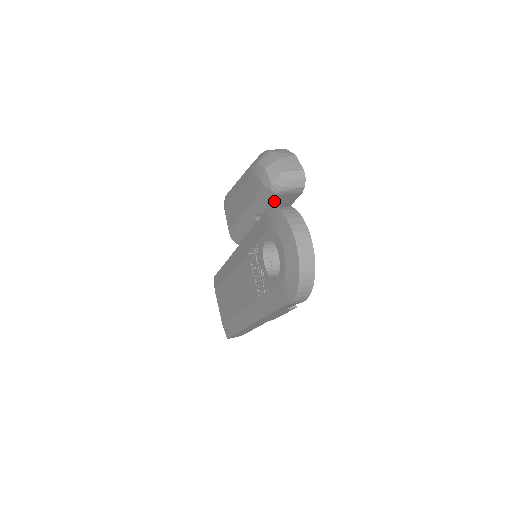
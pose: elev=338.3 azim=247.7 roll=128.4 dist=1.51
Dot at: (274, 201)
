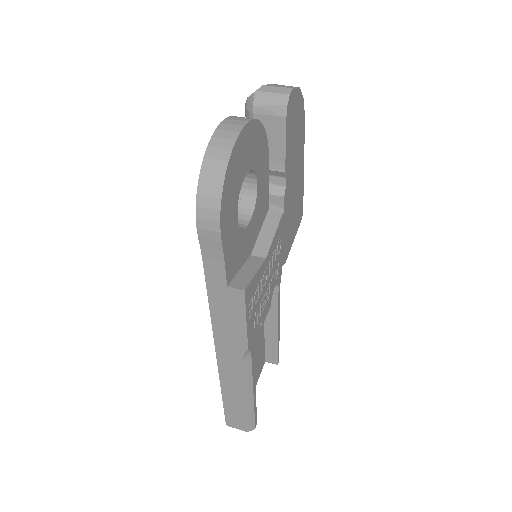
Dot at: occluded
